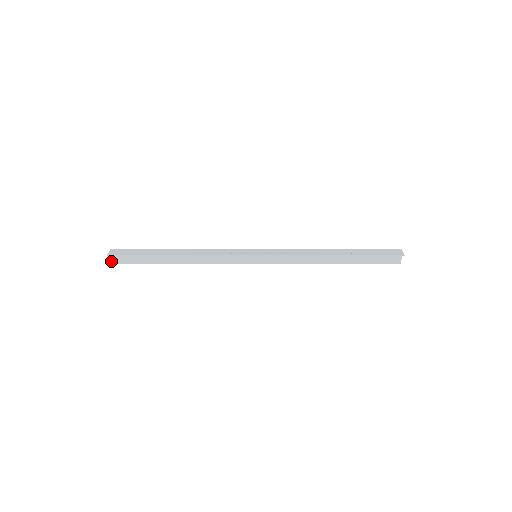
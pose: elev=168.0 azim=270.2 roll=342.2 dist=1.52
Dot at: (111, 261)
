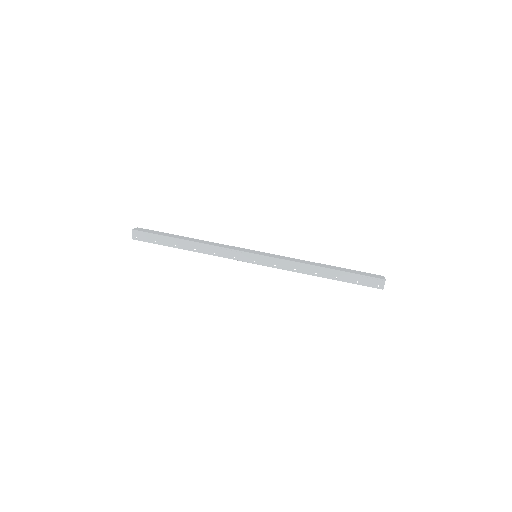
Dot at: occluded
